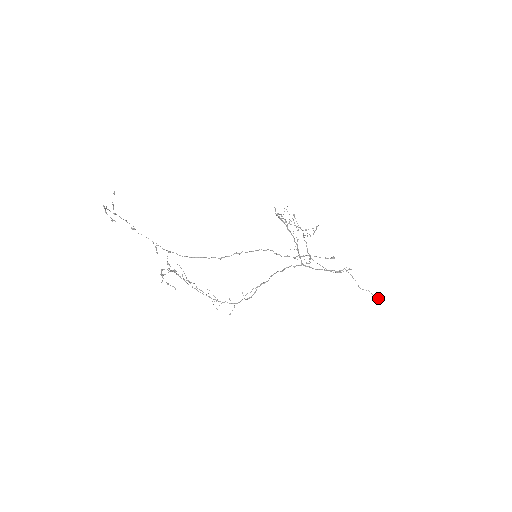
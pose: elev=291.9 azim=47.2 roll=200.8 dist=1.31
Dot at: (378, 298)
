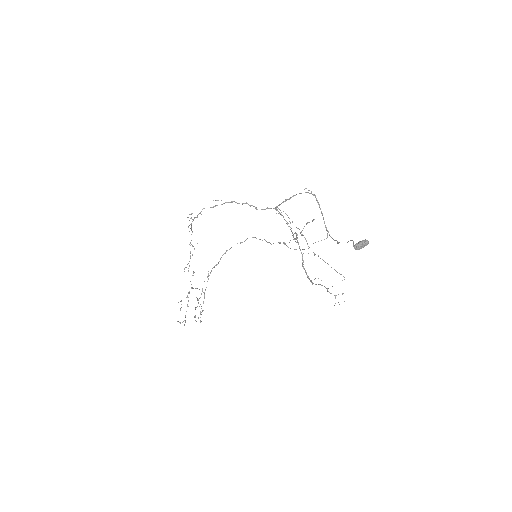
Dot at: (358, 243)
